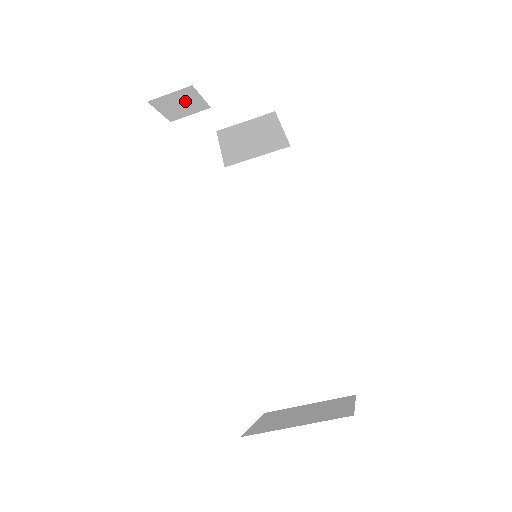
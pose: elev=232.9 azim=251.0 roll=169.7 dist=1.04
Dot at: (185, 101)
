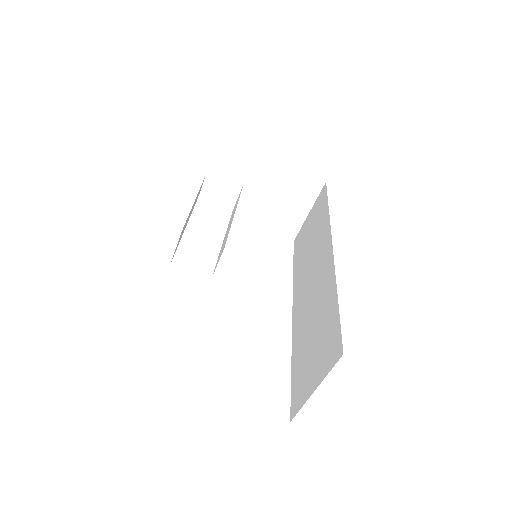
Dot at: (219, 187)
